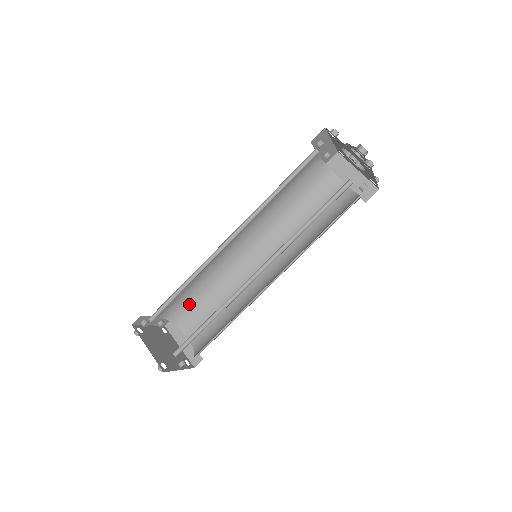
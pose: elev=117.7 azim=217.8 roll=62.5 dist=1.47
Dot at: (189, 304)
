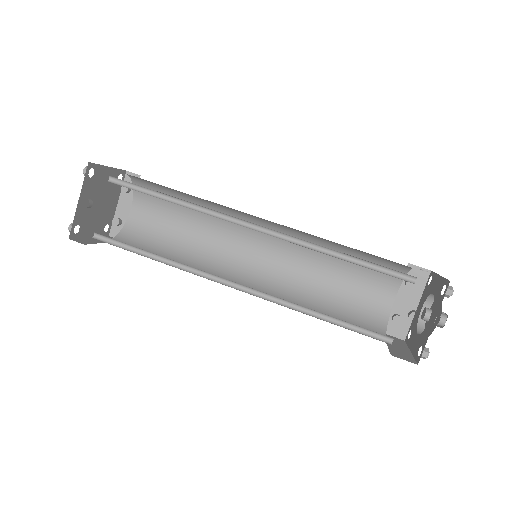
Dot at: (153, 239)
